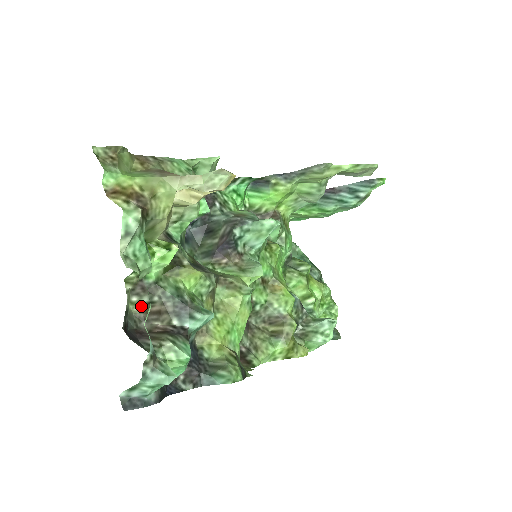
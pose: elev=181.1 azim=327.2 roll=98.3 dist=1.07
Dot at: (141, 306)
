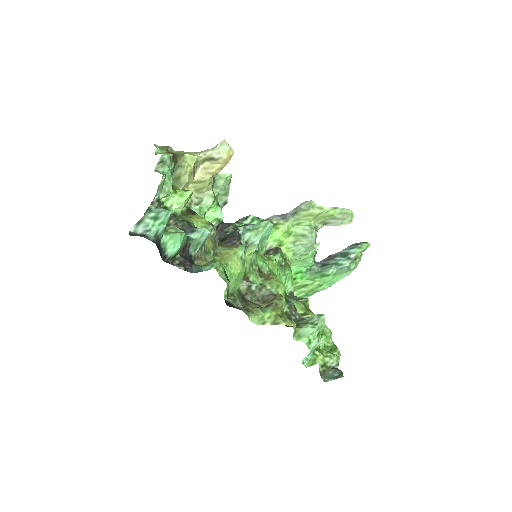
Dot at: occluded
